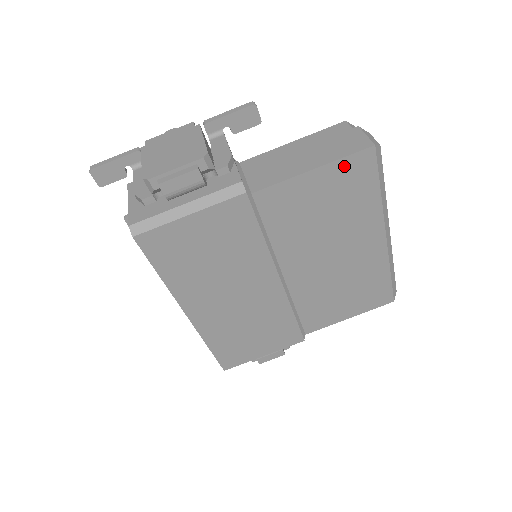
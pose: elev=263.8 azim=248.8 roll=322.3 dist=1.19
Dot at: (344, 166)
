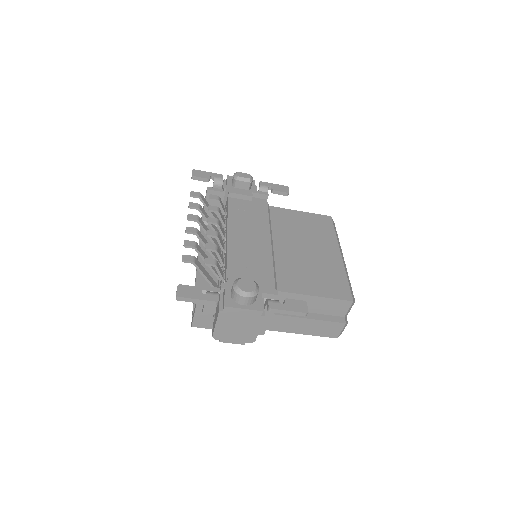
Dot at: occluded
